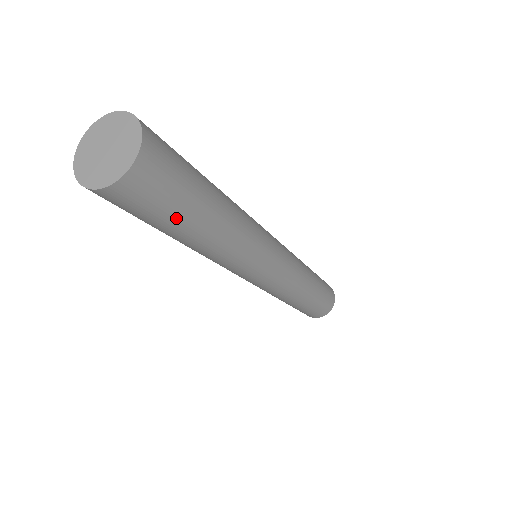
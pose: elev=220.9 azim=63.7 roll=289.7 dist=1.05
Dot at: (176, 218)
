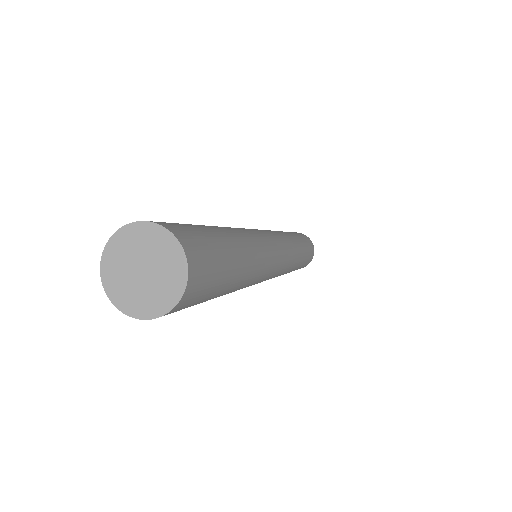
Dot at: (217, 292)
